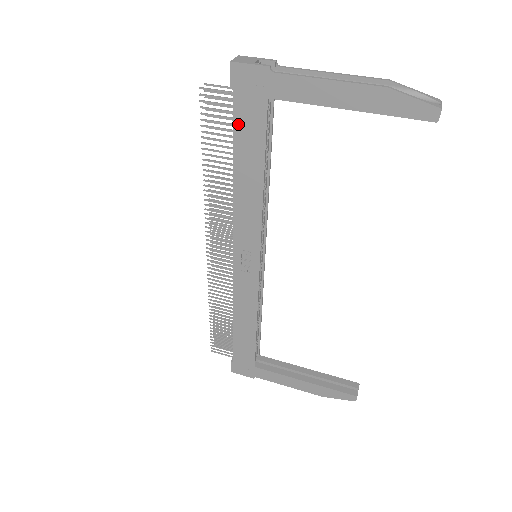
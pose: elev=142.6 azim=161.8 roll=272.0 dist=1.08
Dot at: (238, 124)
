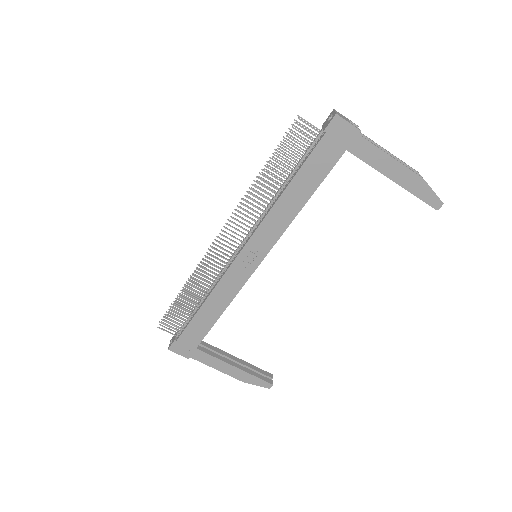
Dot at: (313, 157)
